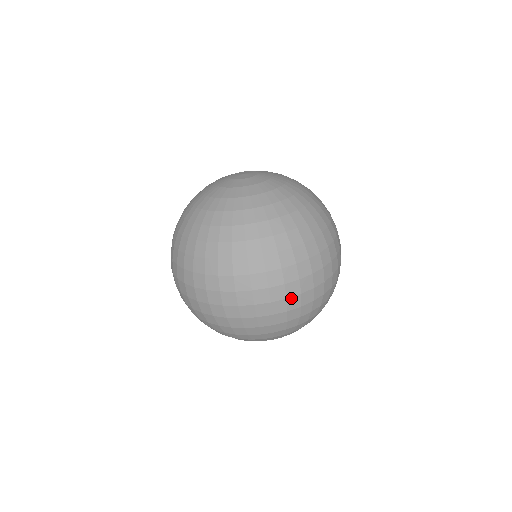
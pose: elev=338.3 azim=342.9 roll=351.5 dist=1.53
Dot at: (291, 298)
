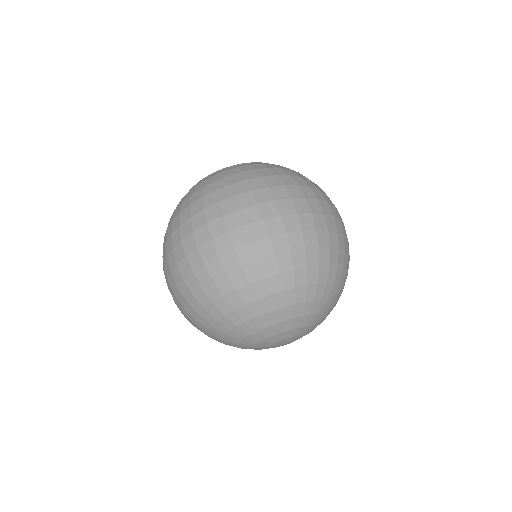
Dot at: (287, 217)
